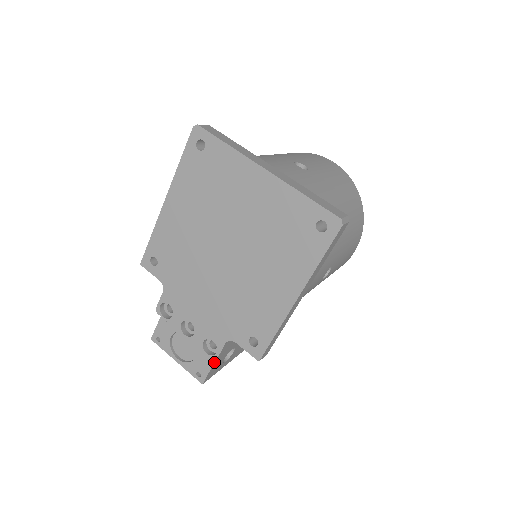
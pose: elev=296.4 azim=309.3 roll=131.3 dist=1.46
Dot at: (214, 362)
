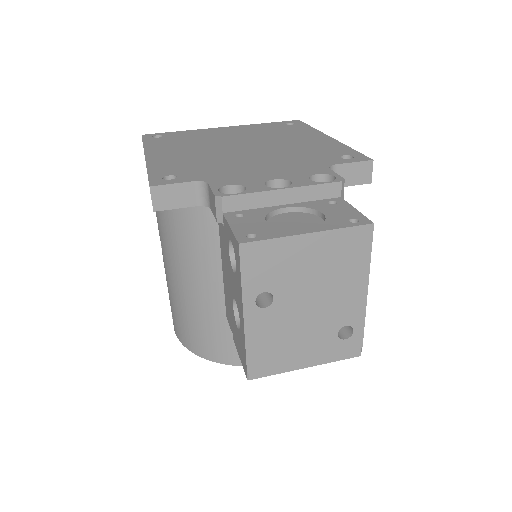
Dot at: (347, 202)
